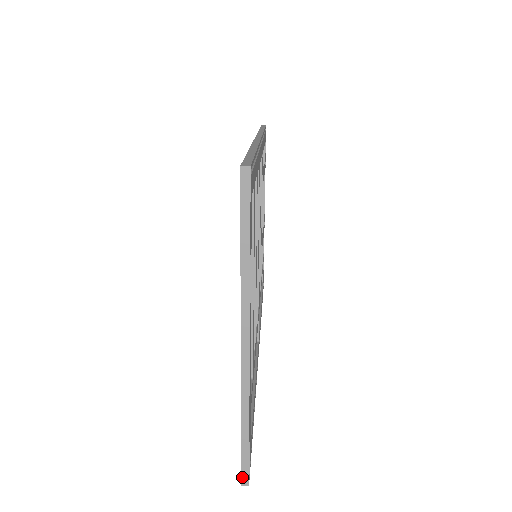
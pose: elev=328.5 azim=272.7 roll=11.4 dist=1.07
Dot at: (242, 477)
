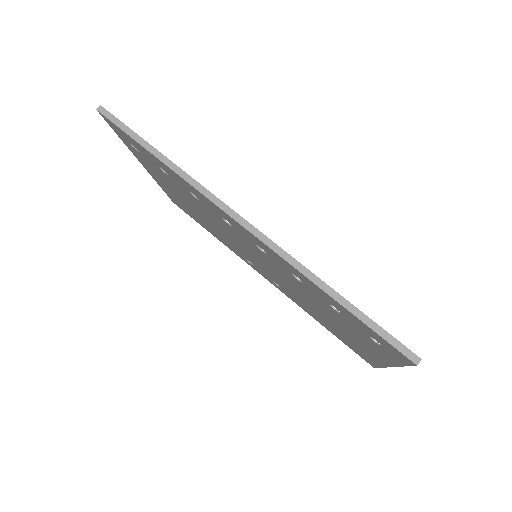
Dot at: occluded
